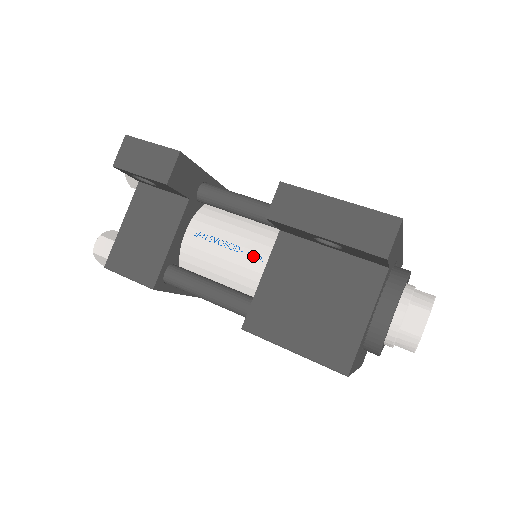
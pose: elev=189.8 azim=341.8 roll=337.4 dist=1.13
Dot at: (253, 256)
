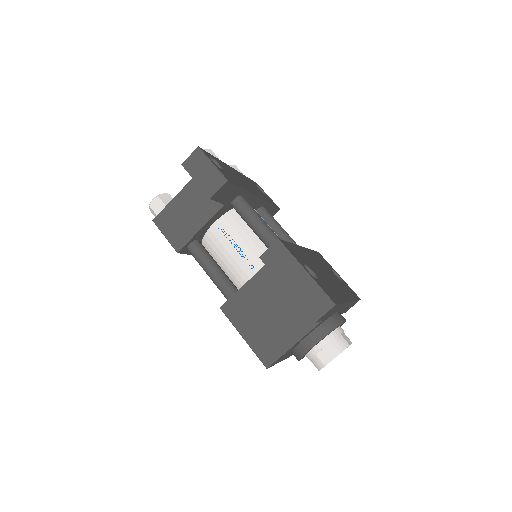
Dot at: (249, 264)
